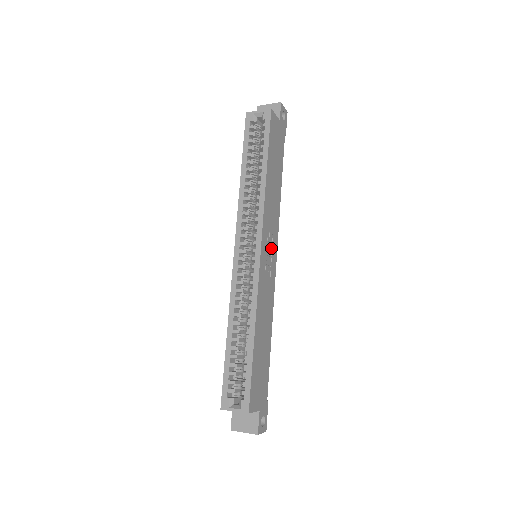
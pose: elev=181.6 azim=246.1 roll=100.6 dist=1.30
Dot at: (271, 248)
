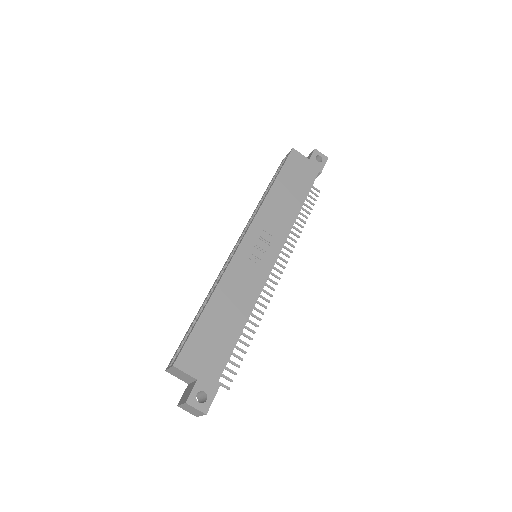
Dot at: (268, 247)
